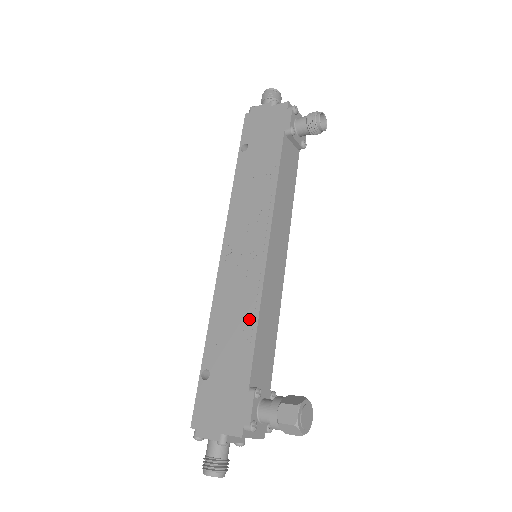
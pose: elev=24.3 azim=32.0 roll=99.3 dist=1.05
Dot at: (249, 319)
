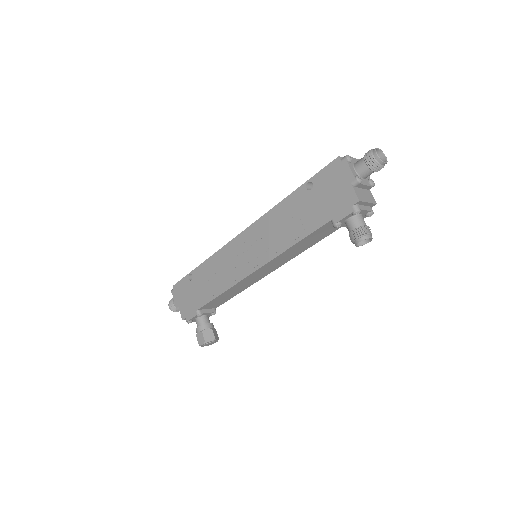
Dot at: (219, 287)
